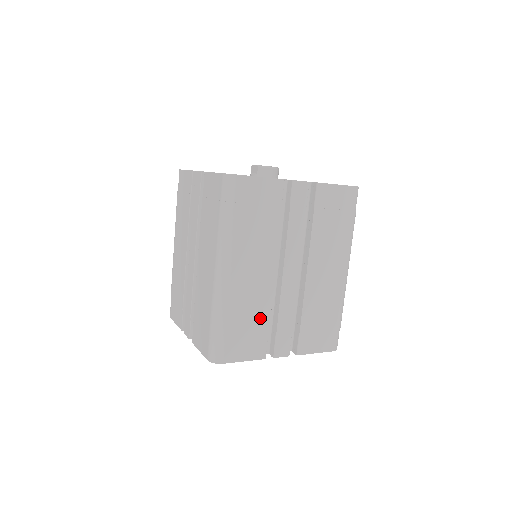
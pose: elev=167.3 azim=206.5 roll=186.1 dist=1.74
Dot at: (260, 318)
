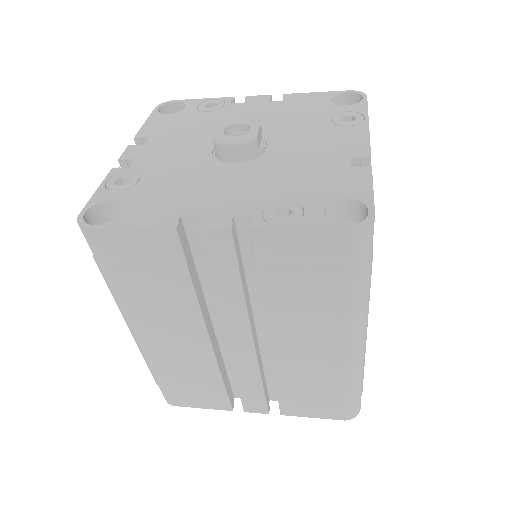
Dot at: (207, 379)
